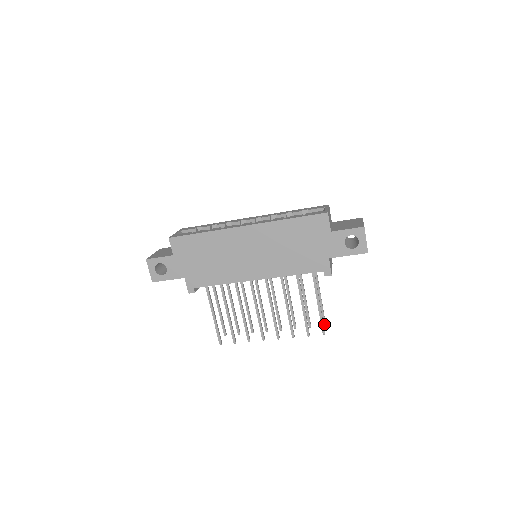
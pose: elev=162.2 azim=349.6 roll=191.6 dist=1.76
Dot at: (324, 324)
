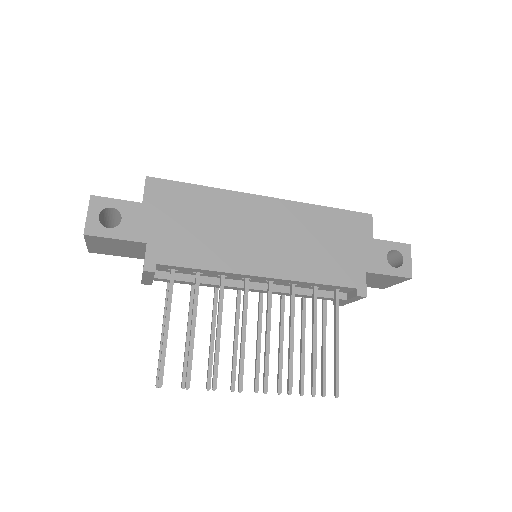
Dot at: (324, 393)
